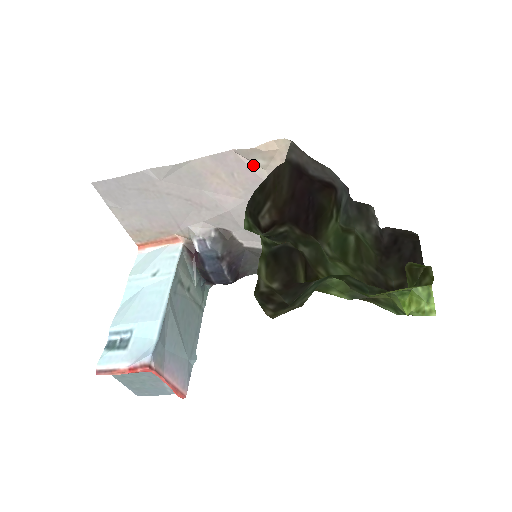
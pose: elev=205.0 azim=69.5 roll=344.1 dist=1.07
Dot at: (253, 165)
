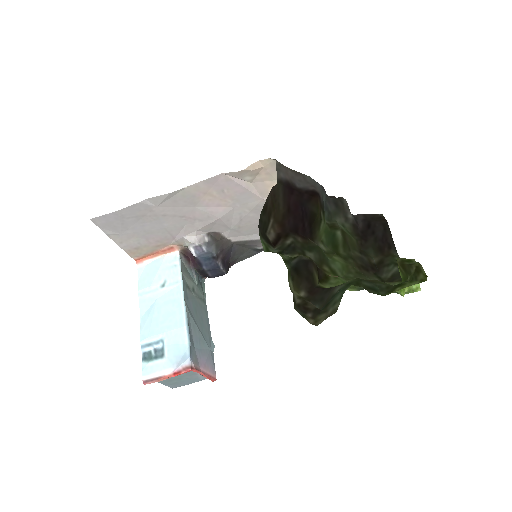
Dot at: (241, 181)
